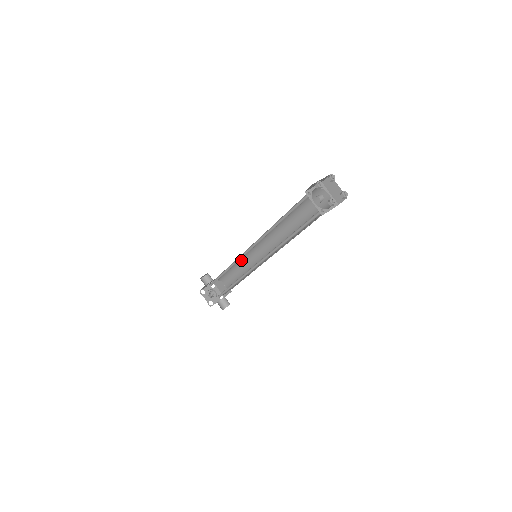
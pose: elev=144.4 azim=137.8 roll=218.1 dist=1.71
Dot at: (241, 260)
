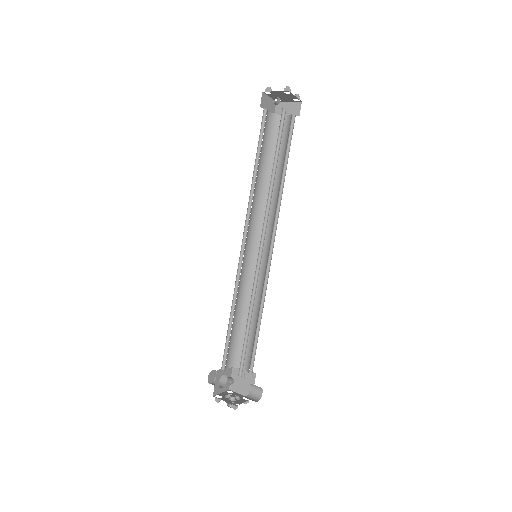
Dot at: (245, 295)
